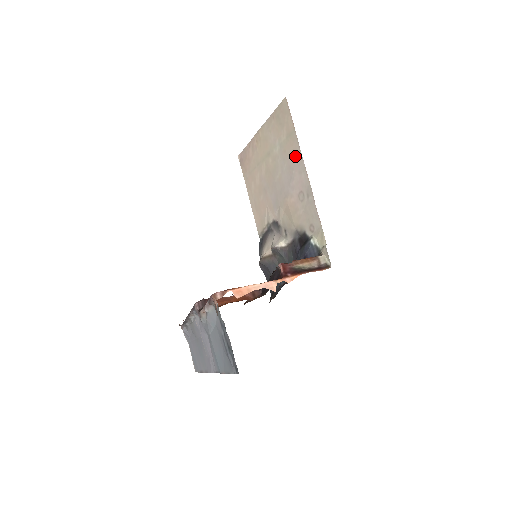
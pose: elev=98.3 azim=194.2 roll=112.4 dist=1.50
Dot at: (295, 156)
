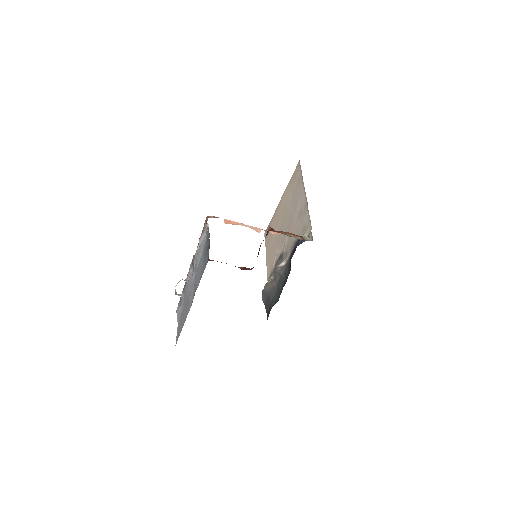
Dot at: (300, 190)
